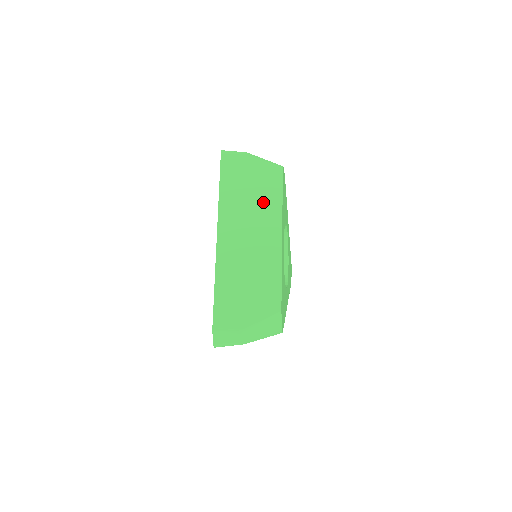
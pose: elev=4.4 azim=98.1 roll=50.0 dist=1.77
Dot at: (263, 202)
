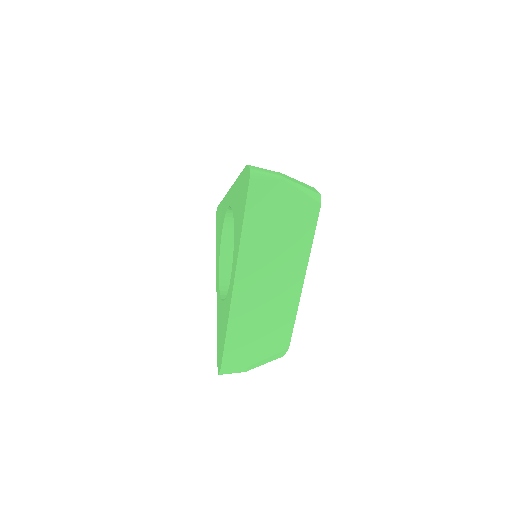
Dot at: (291, 243)
